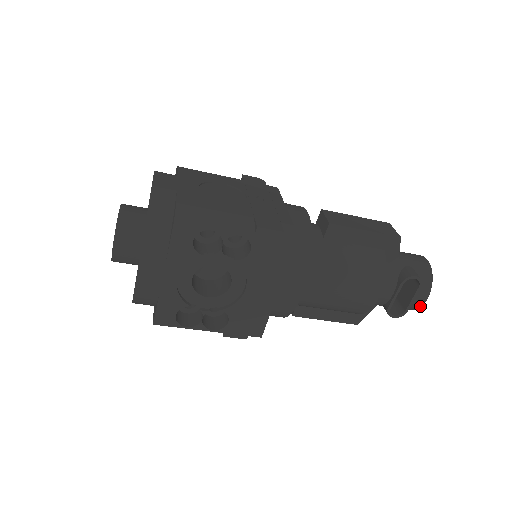
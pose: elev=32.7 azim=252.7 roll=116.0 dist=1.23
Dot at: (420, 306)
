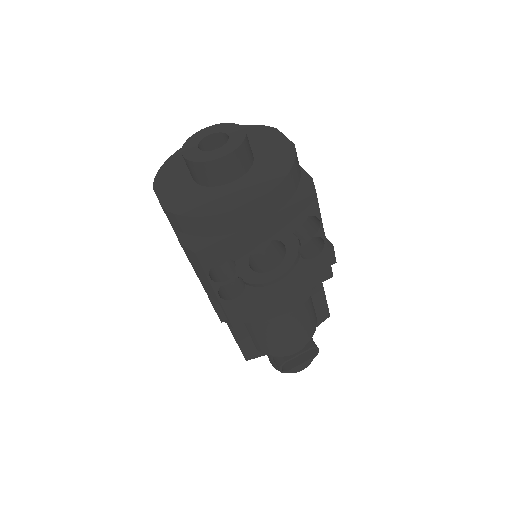
Dot at: (294, 372)
